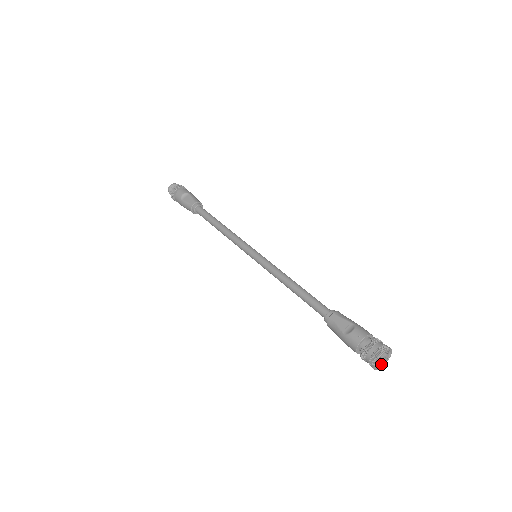
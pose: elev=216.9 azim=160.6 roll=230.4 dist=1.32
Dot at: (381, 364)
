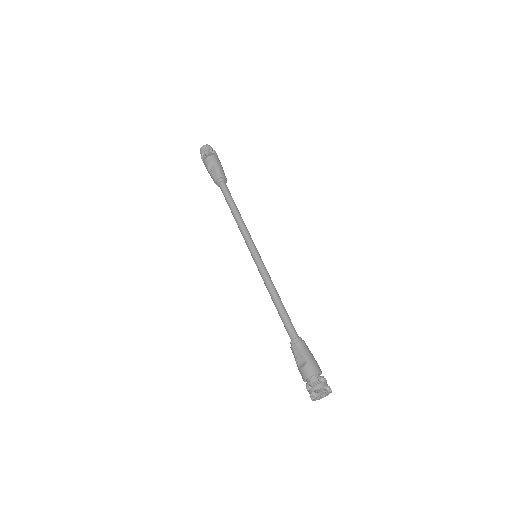
Dot at: occluded
